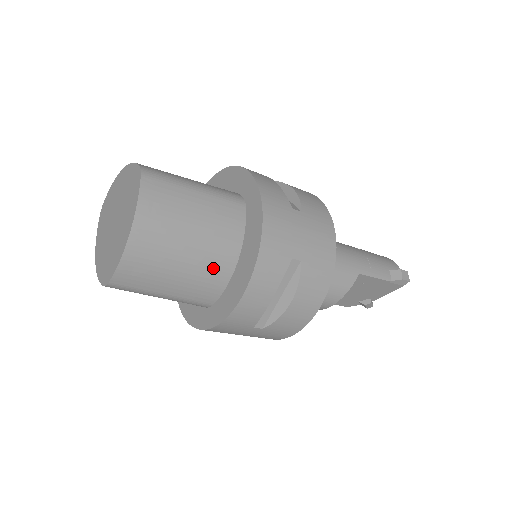
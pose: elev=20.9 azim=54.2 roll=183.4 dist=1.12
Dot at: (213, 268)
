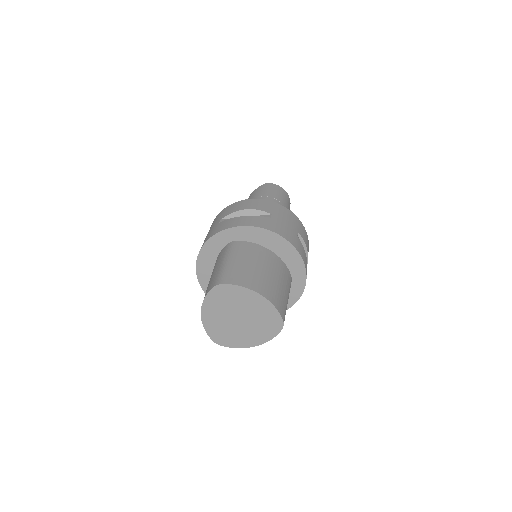
Dot at: occluded
